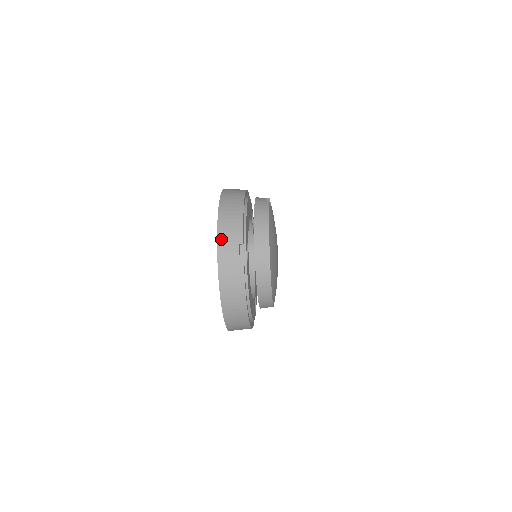
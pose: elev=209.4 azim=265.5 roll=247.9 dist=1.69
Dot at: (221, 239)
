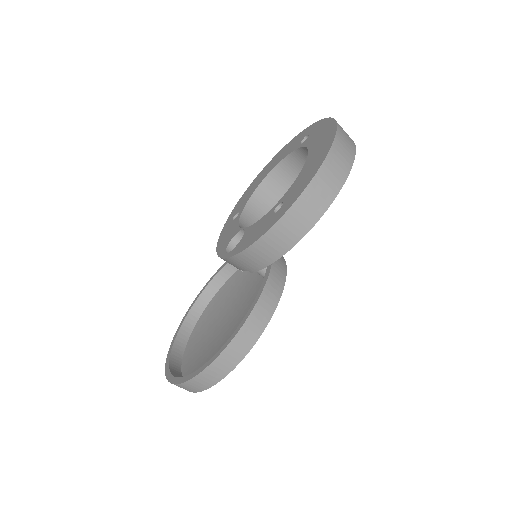
Dot at: occluded
